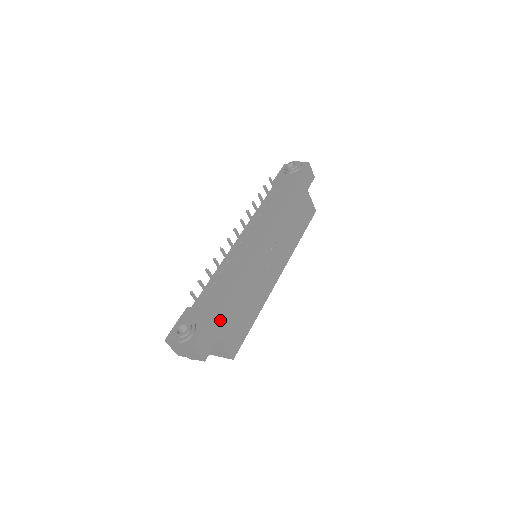
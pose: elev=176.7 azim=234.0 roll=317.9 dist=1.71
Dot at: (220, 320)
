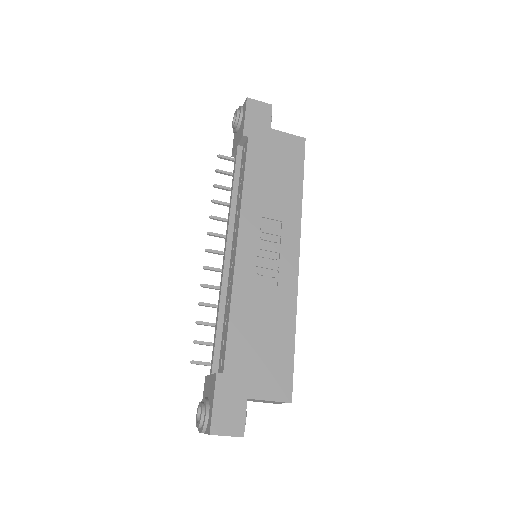
Dot at: (234, 376)
